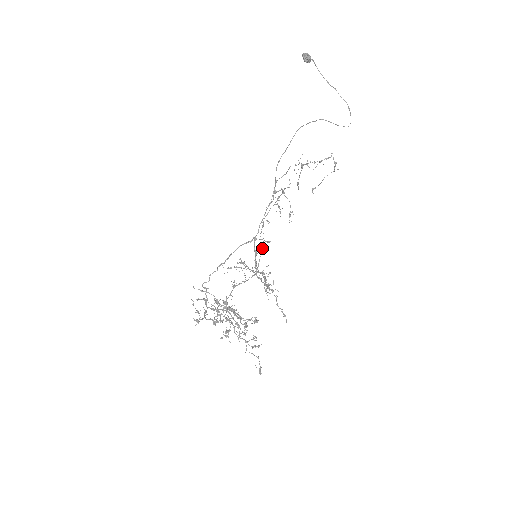
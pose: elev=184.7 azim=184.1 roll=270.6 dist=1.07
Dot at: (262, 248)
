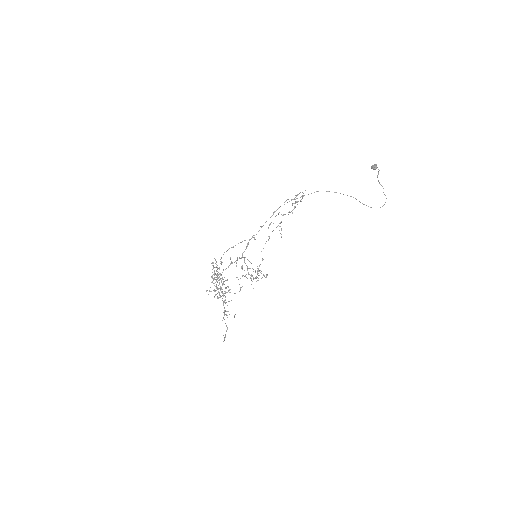
Dot at: occluded
